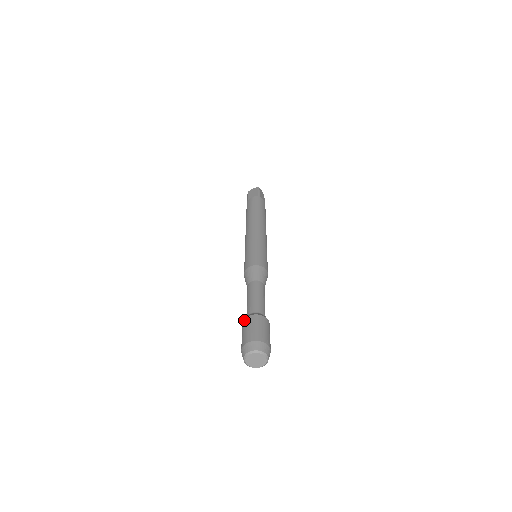
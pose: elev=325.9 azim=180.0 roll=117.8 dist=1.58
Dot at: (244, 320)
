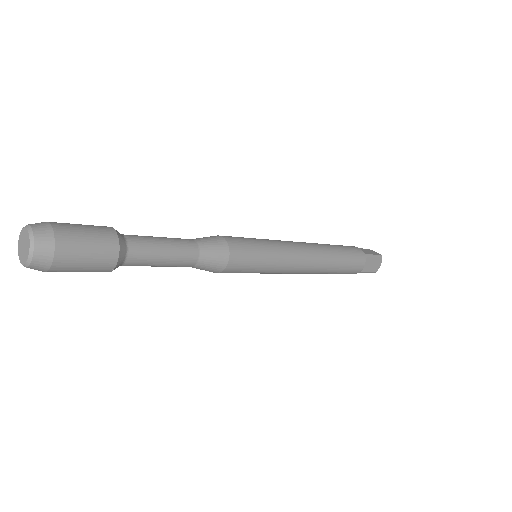
Dot at: (105, 226)
